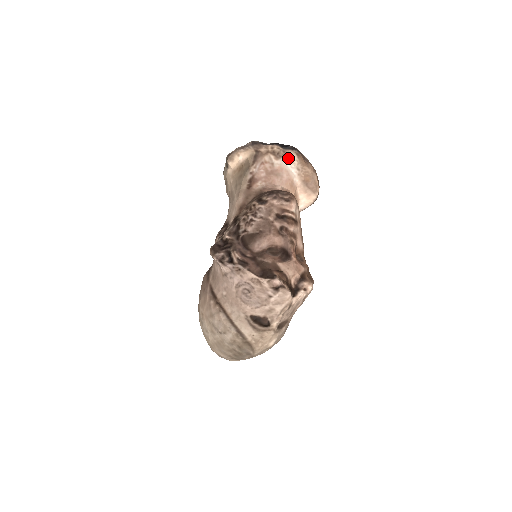
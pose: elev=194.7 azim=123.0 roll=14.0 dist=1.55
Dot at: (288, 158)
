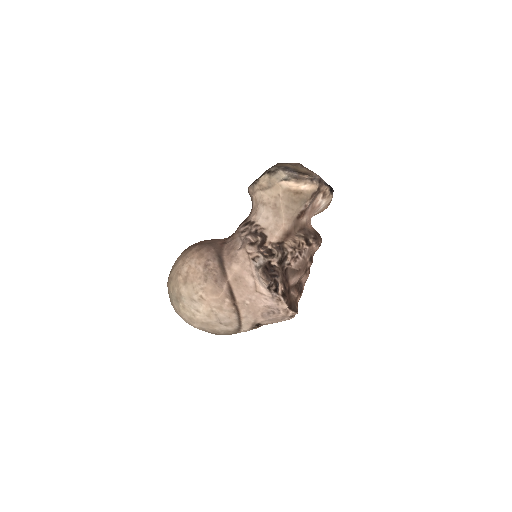
Dot at: (327, 200)
